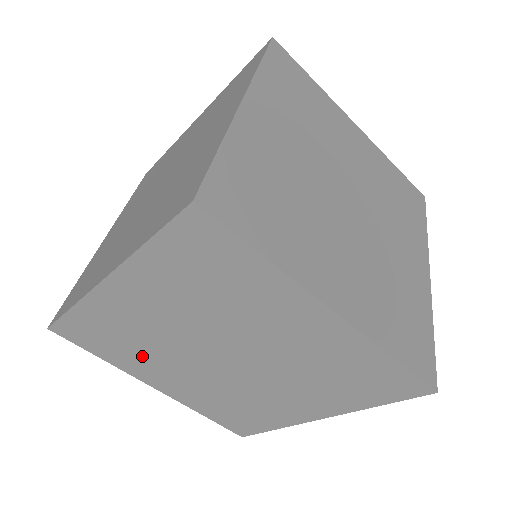
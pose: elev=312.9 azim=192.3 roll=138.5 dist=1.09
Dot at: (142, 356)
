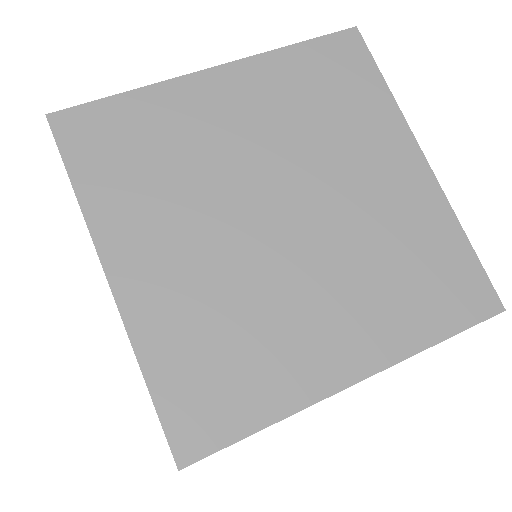
Dot at: occluded
